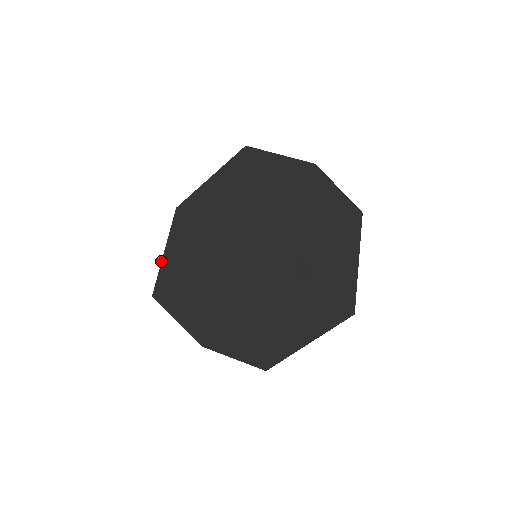
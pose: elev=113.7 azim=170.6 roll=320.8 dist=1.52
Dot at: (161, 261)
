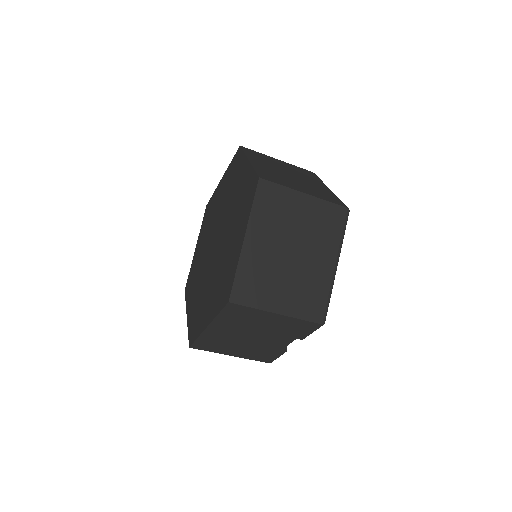
Dot at: (187, 323)
